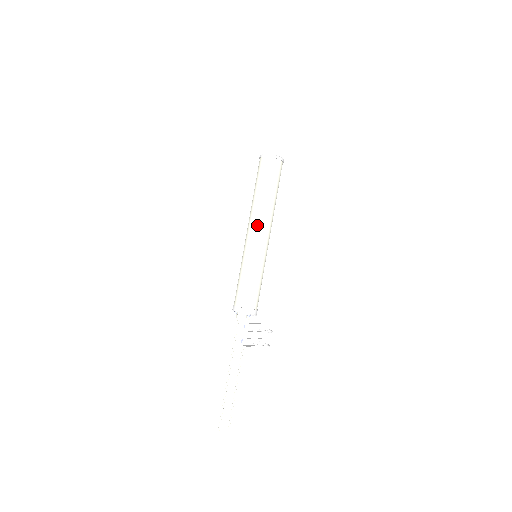
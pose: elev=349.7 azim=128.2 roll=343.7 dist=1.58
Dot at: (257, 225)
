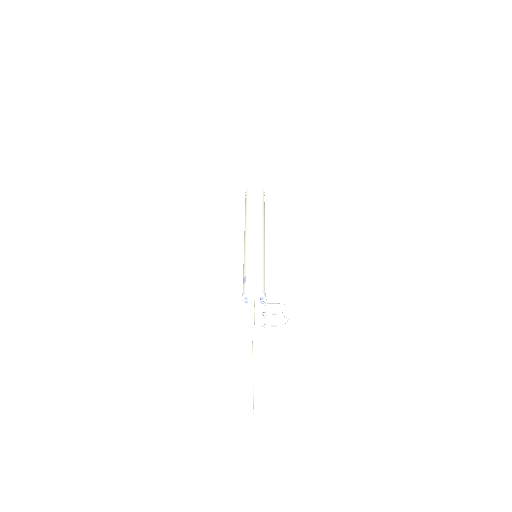
Dot at: (259, 230)
